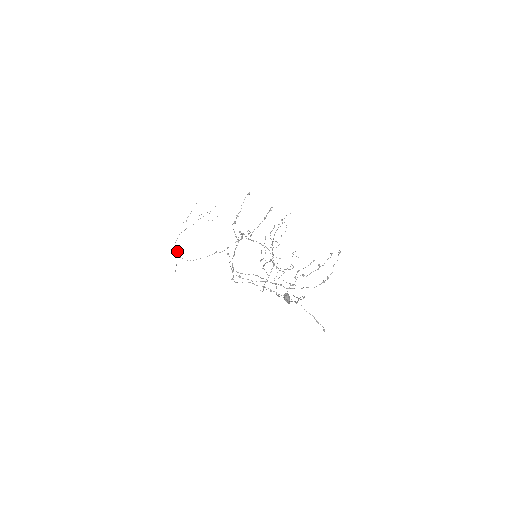
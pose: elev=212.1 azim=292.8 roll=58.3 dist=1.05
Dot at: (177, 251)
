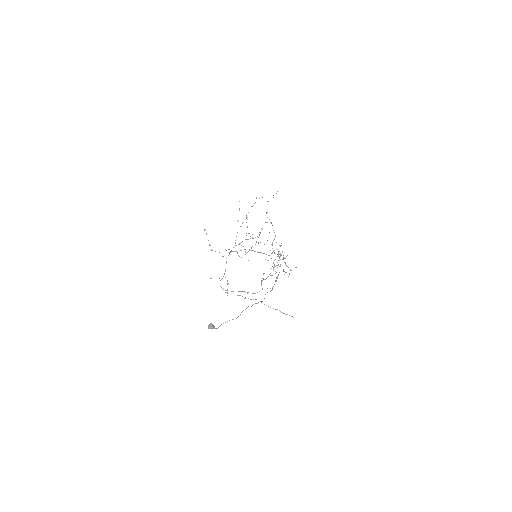
Dot at: (241, 245)
